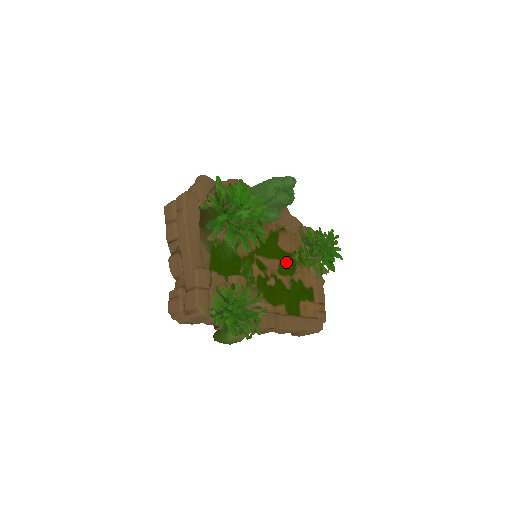
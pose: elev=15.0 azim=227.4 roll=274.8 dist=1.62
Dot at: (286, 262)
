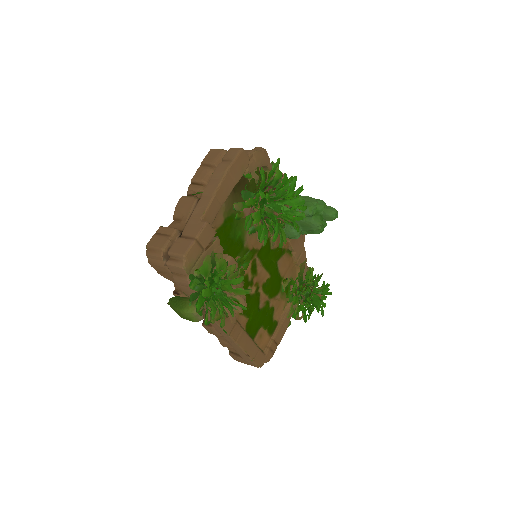
Dot at: (274, 282)
